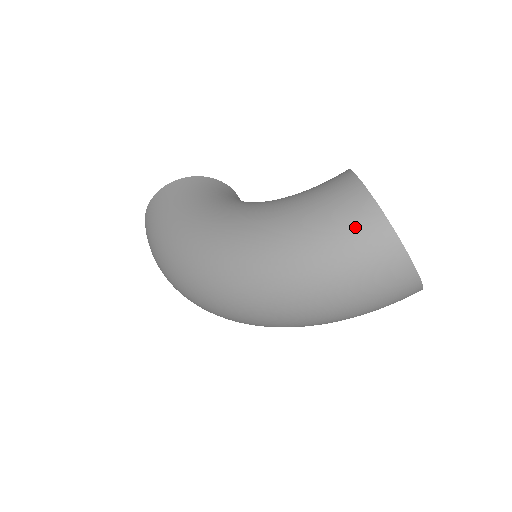
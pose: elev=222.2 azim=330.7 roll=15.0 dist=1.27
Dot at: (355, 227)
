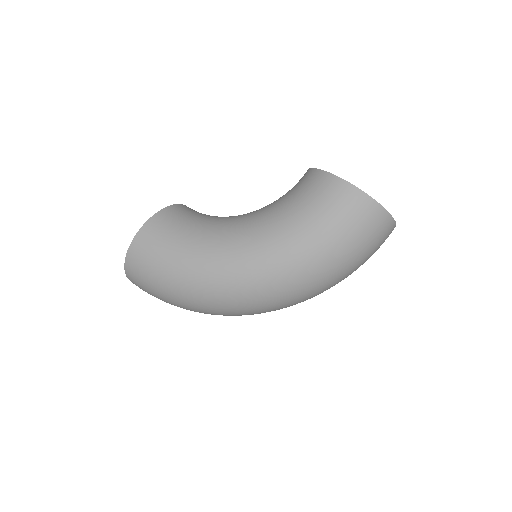
Dot at: (360, 216)
